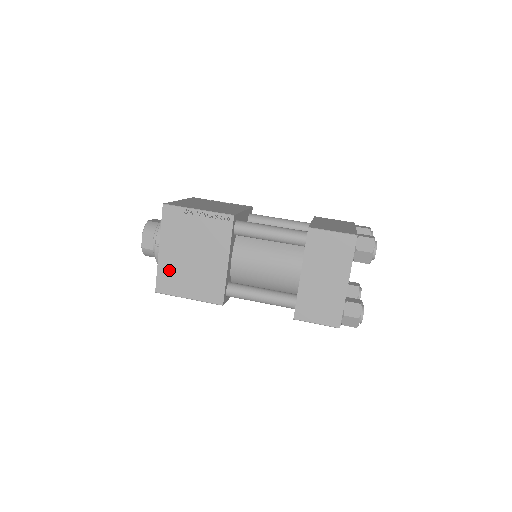
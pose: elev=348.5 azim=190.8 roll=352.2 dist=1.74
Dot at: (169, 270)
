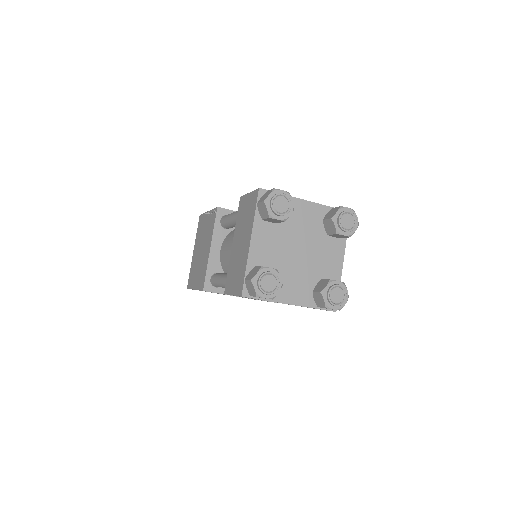
Dot at: (193, 267)
